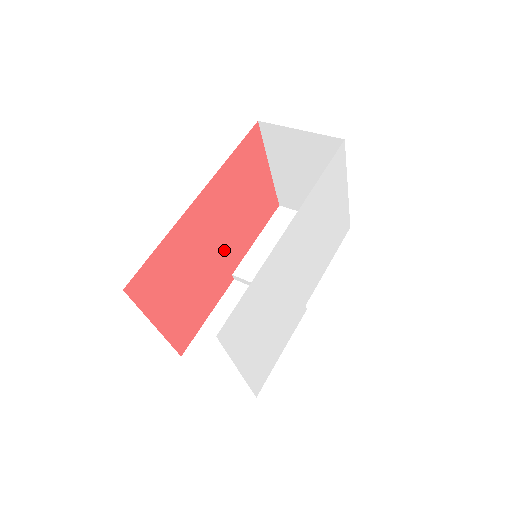
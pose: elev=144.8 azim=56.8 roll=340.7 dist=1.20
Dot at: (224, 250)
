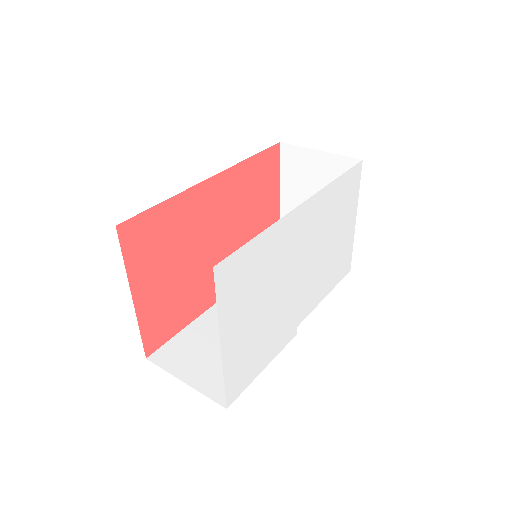
Dot at: (220, 256)
